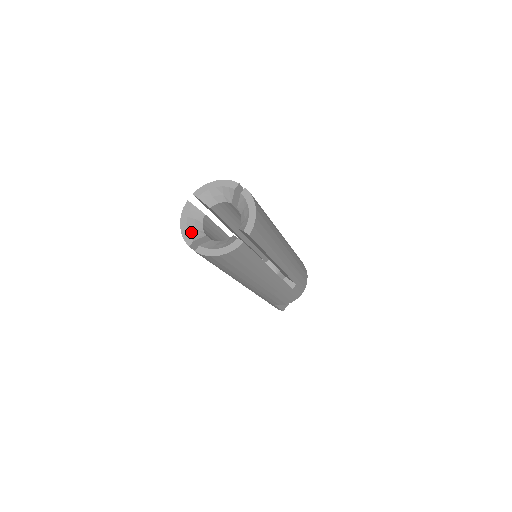
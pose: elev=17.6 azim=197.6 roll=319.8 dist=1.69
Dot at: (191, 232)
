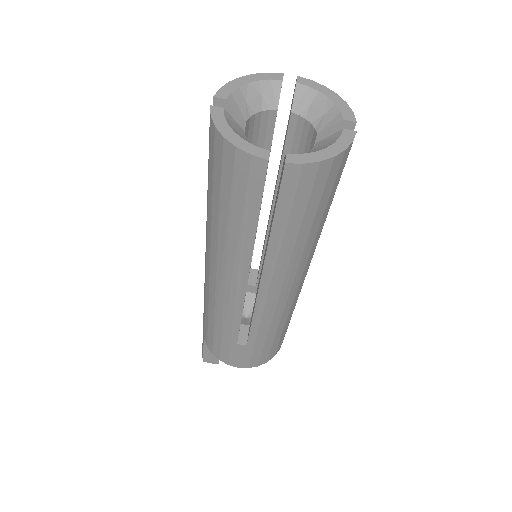
Dot at: (239, 94)
